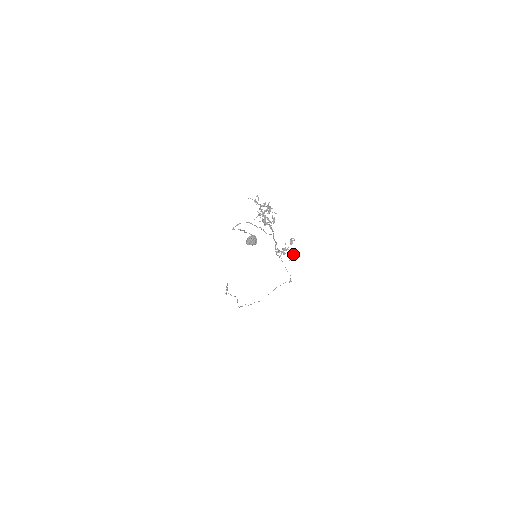
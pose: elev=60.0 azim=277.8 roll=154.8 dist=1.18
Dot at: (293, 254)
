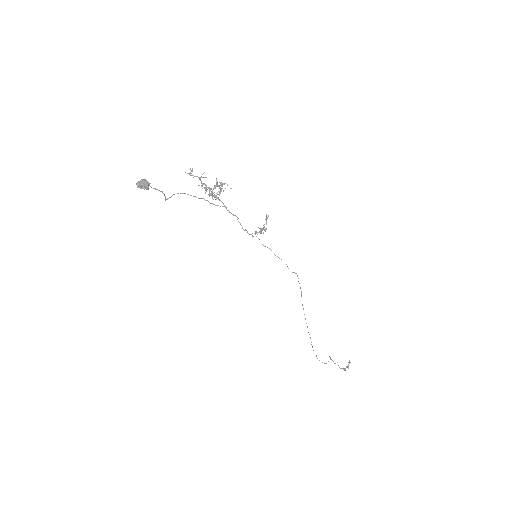
Dot at: (265, 228)
